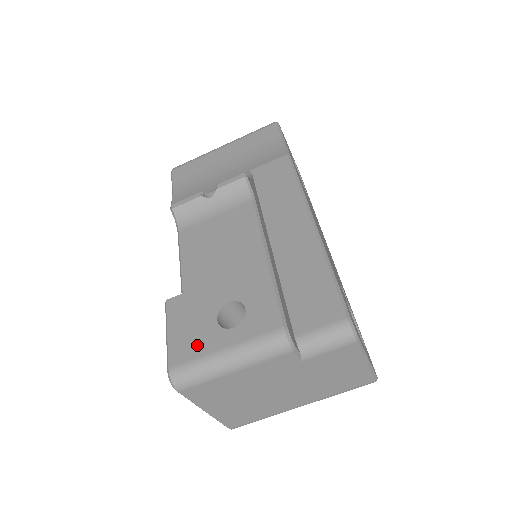
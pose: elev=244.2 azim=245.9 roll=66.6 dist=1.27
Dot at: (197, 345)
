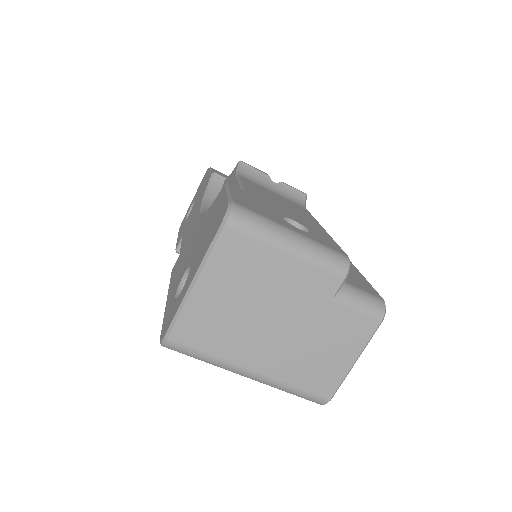
Dot at: (264, 212)
